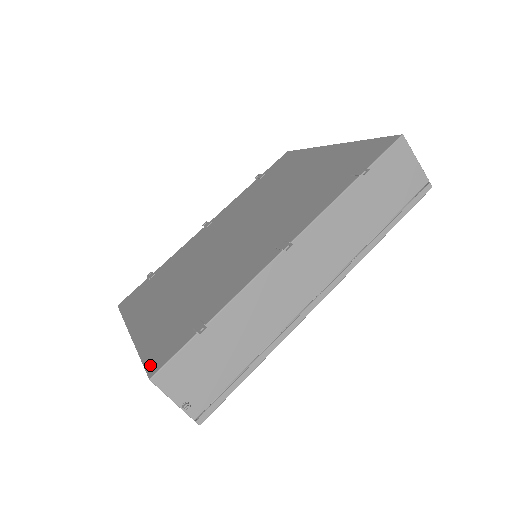
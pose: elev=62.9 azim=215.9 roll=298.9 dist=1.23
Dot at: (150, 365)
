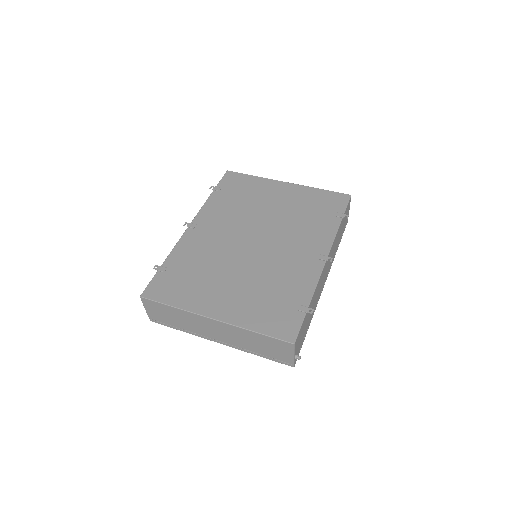
Dot at: (282, 336)
